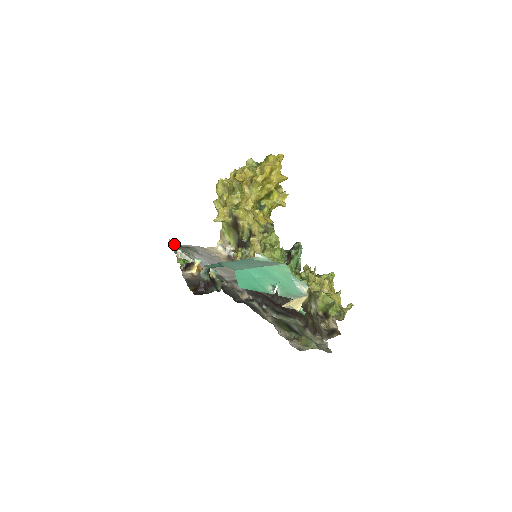
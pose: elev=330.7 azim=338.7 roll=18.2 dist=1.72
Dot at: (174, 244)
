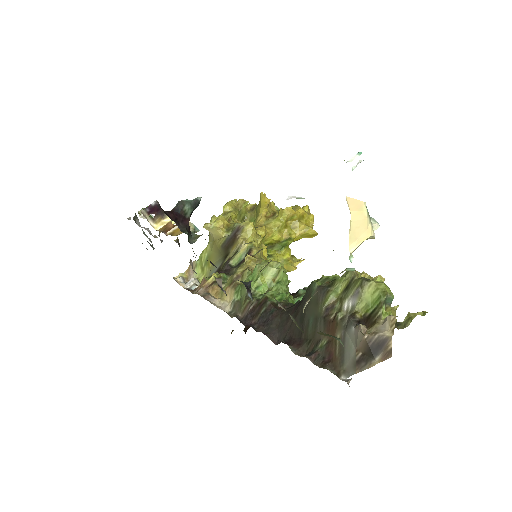
Dot at: occluded
